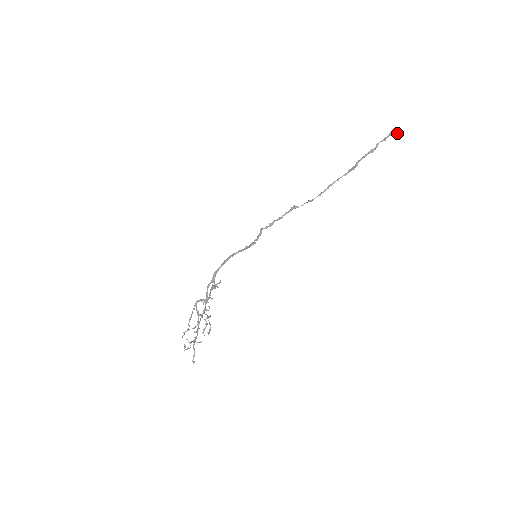
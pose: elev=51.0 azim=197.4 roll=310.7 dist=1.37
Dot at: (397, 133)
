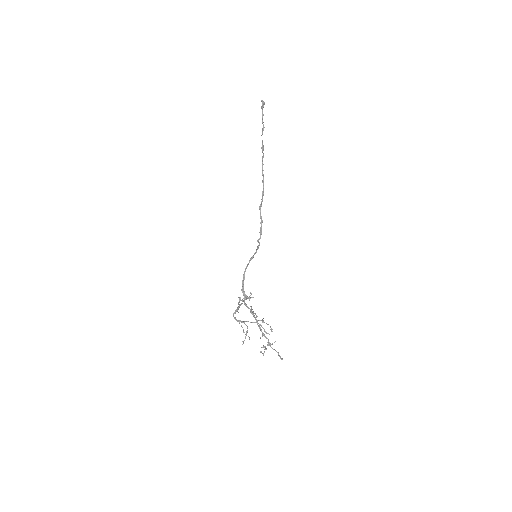
Dot at: (264, 103)
